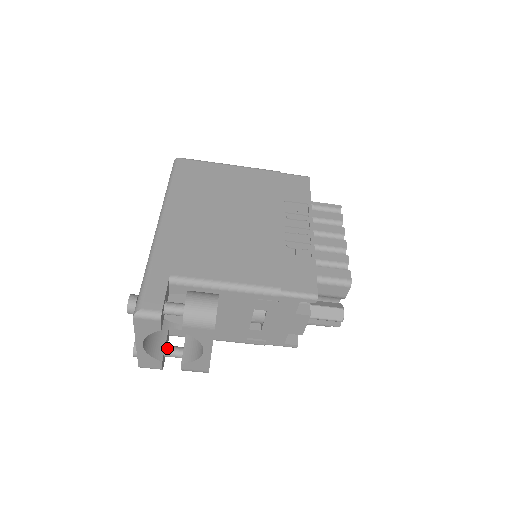
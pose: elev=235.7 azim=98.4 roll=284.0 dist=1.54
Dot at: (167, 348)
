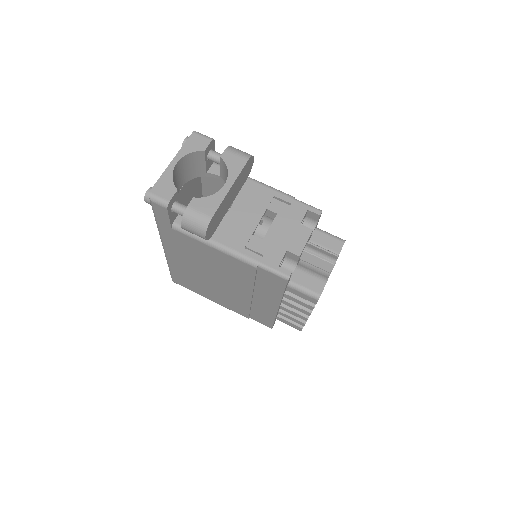
Dot at: (179, 203)
